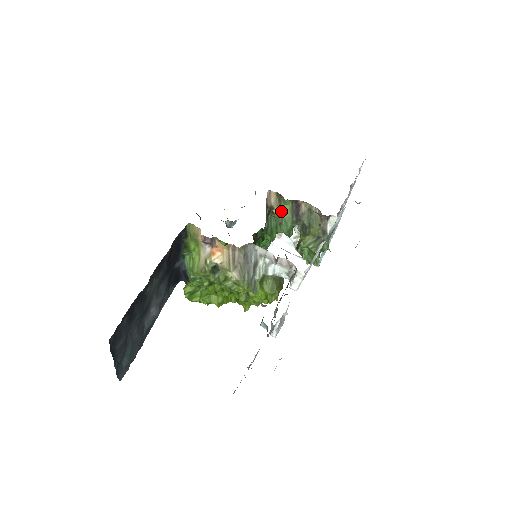
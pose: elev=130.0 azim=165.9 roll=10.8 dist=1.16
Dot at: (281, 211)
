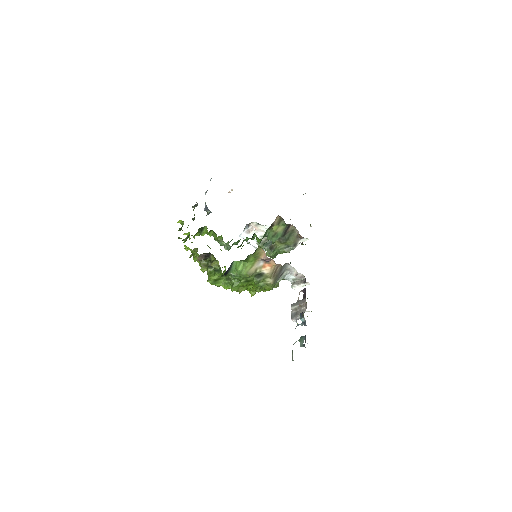
Dot at: (278, 228)
